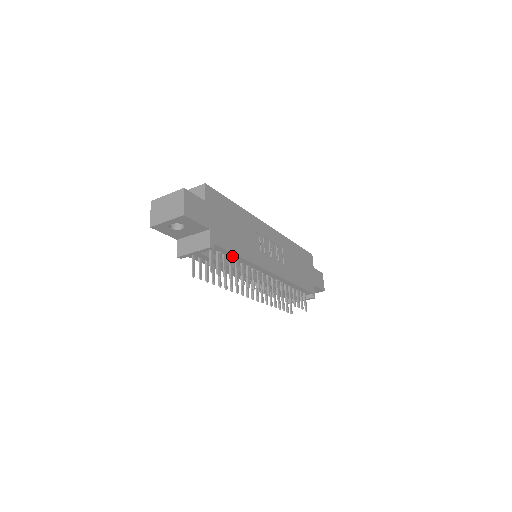
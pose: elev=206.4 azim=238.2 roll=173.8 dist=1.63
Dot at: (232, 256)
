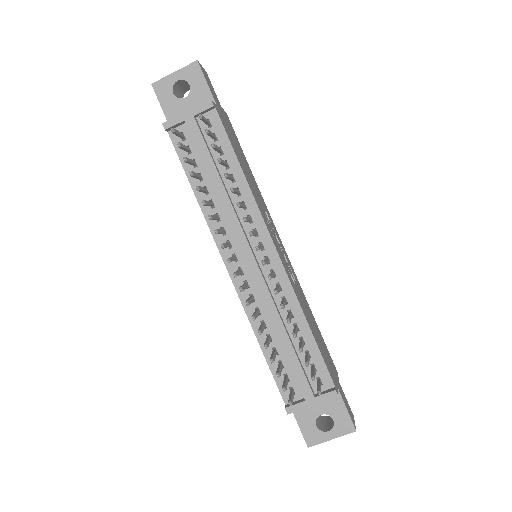
Dot at: (230, 160)
